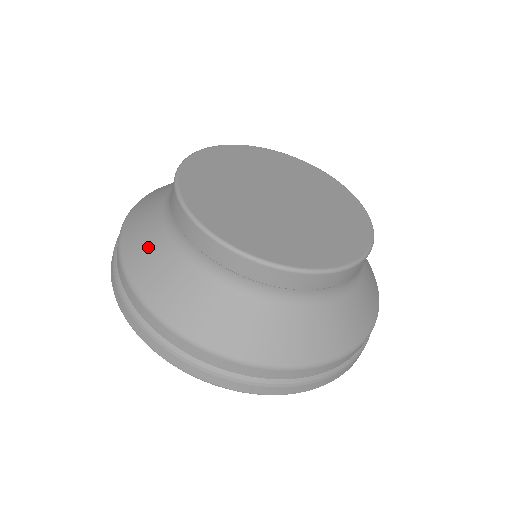
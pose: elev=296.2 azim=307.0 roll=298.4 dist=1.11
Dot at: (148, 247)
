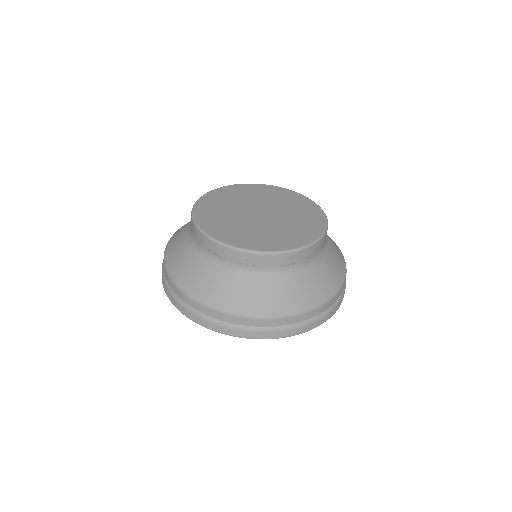
Dot at: (210, 282)
